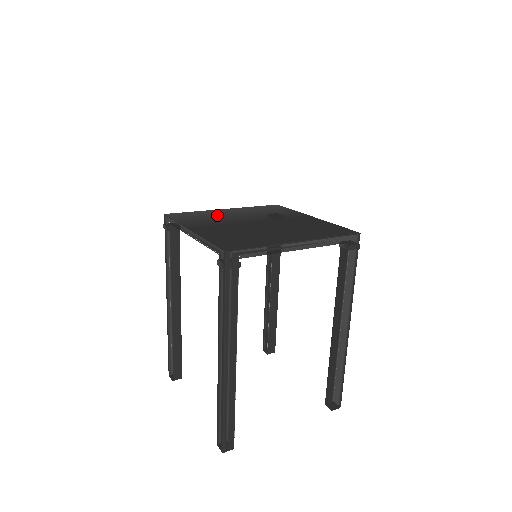
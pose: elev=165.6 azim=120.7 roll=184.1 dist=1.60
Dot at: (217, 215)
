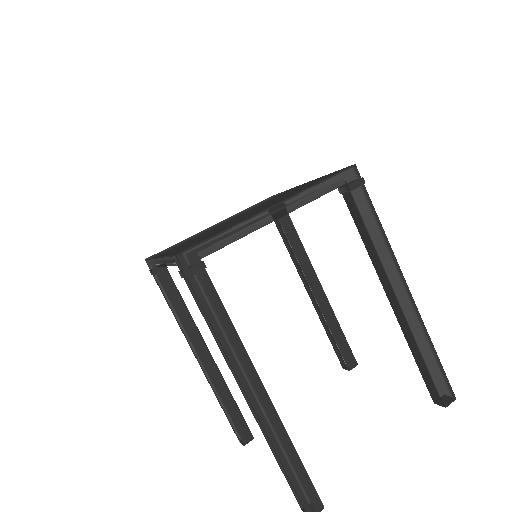
Dot at: (199, 233)
